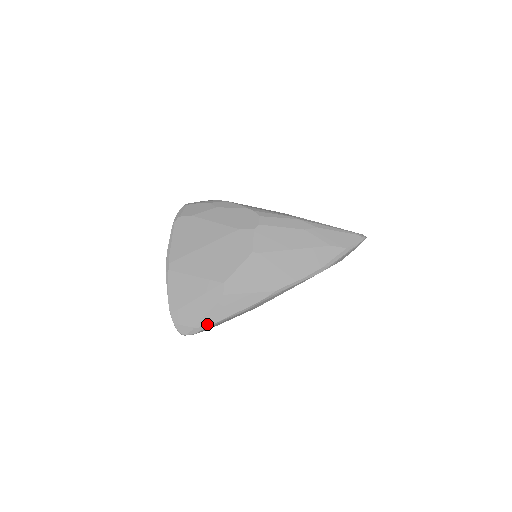
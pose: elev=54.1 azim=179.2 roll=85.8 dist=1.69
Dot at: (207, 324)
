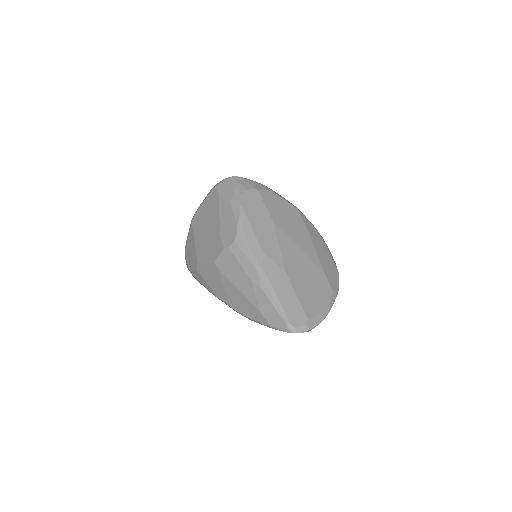
Dot at: (192, 274)
